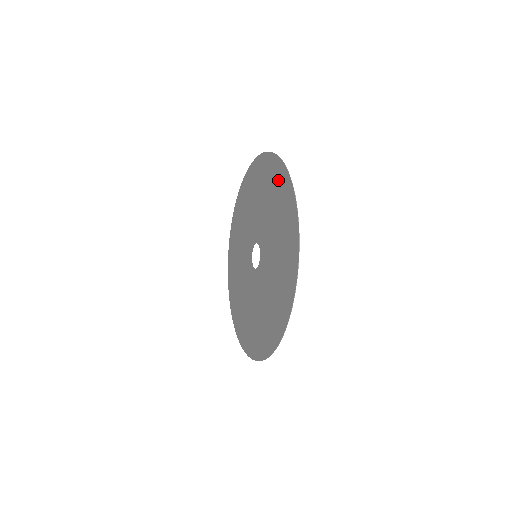
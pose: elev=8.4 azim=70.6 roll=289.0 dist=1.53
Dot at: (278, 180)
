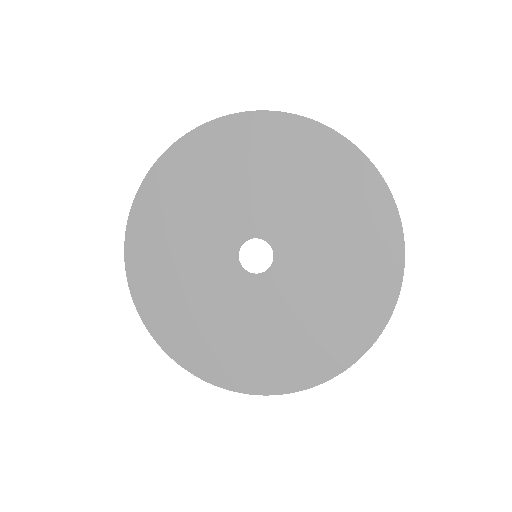
Dot at: (326, 155)
